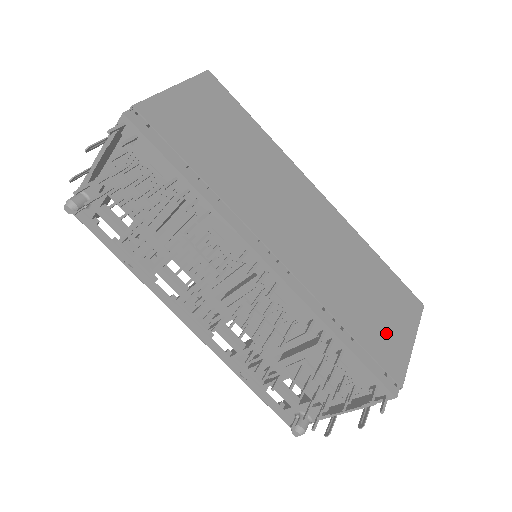
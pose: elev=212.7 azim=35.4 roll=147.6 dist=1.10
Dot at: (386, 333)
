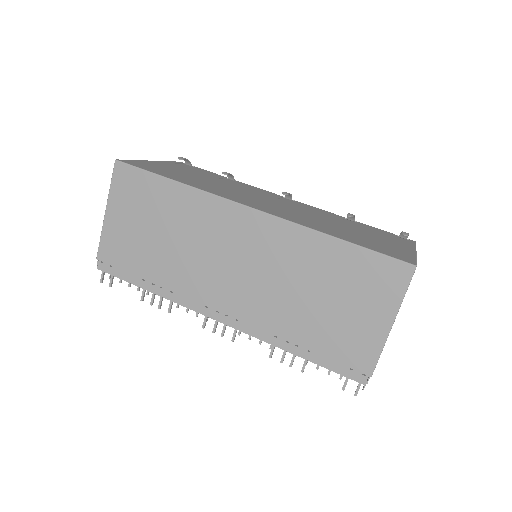
Dot at: (349, 330)
